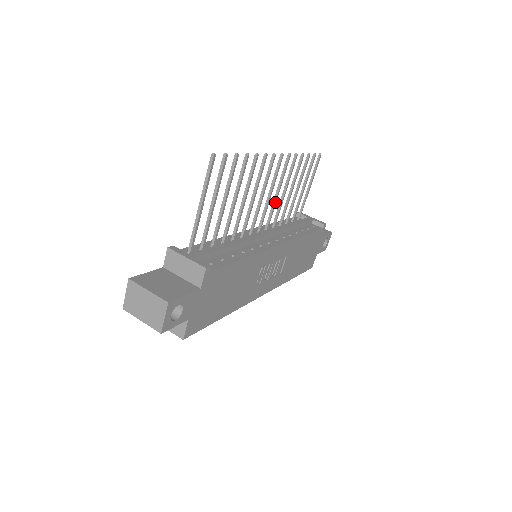
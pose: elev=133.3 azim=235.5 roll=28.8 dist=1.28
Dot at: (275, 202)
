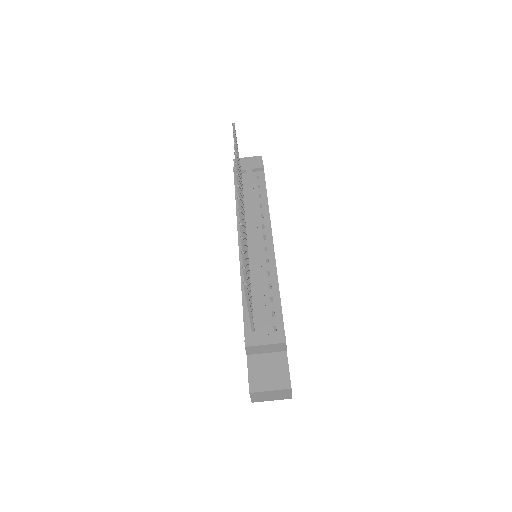
Dot at: (243, 210)
